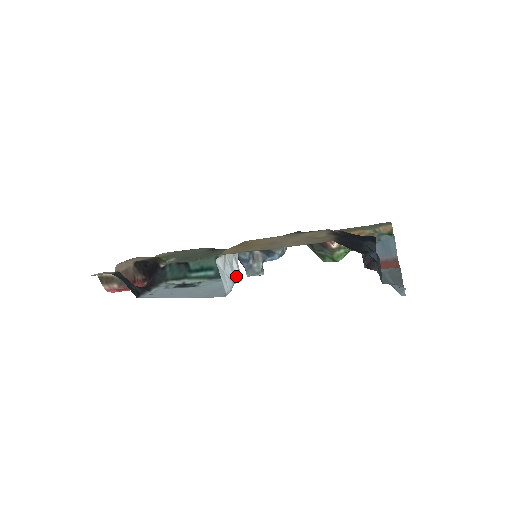
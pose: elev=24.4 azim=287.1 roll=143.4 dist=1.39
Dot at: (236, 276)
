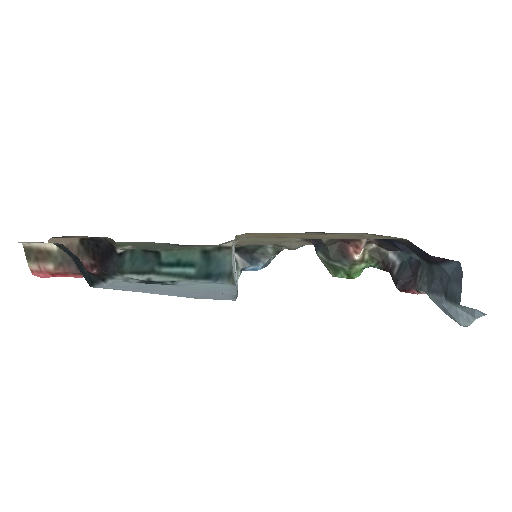
Dot at: occluded
